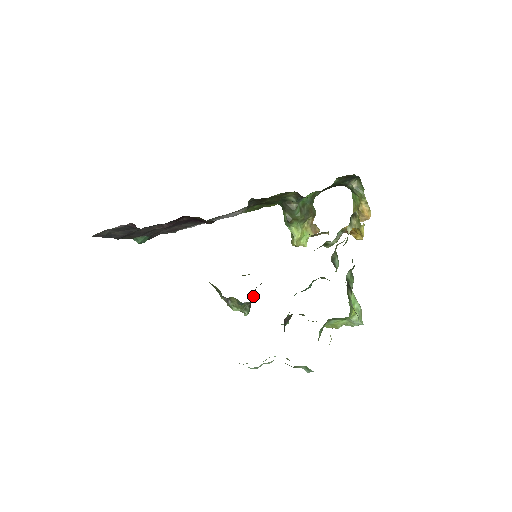
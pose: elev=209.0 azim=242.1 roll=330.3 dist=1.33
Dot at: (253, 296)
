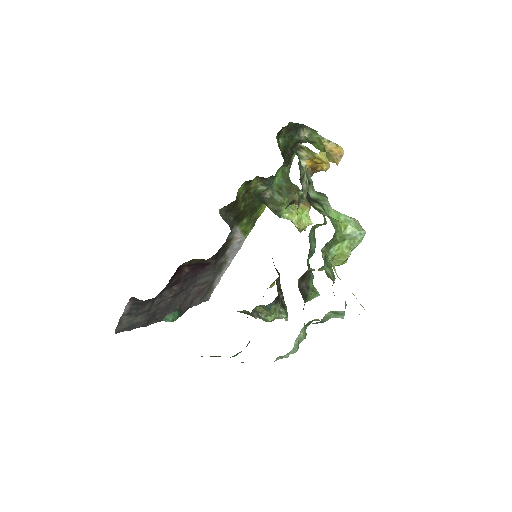
Dot at: occluded
